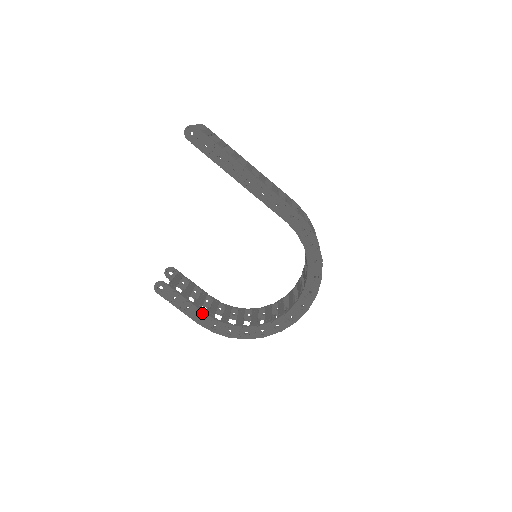
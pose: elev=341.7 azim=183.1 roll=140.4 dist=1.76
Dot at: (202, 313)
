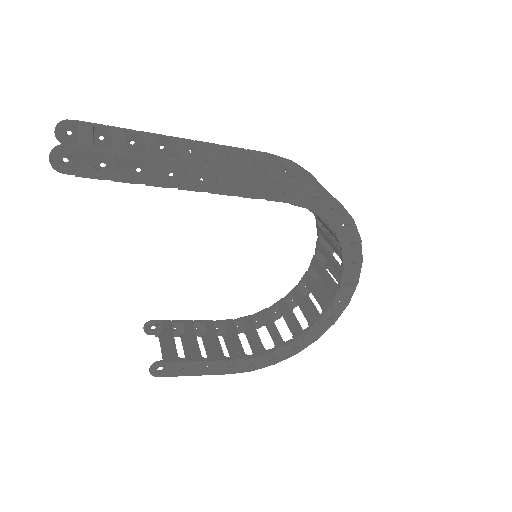
Dot at: (229, 362)
